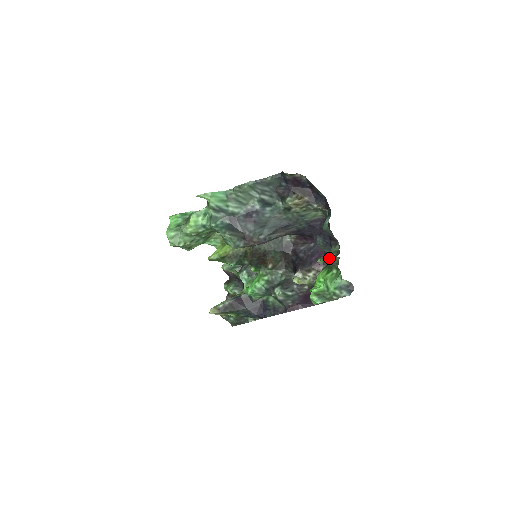
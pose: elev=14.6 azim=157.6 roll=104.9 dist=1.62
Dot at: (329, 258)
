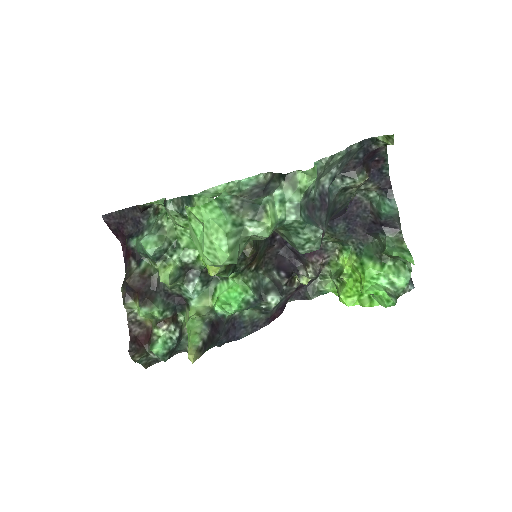
Dot at: (323, 245)
